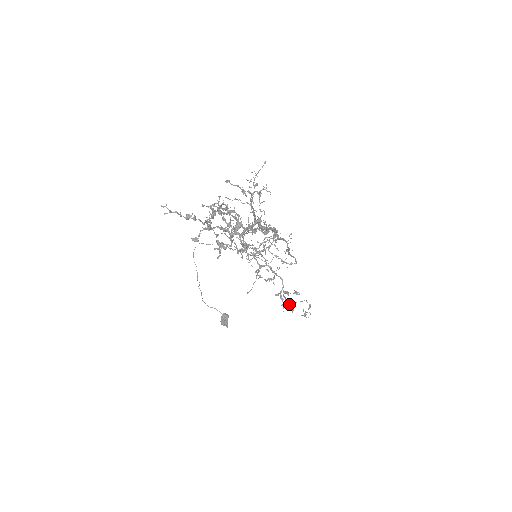
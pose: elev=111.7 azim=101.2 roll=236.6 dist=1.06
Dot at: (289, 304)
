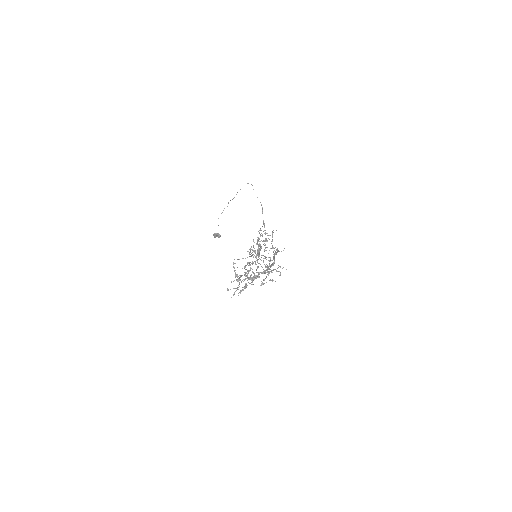
Dot at: occluded
